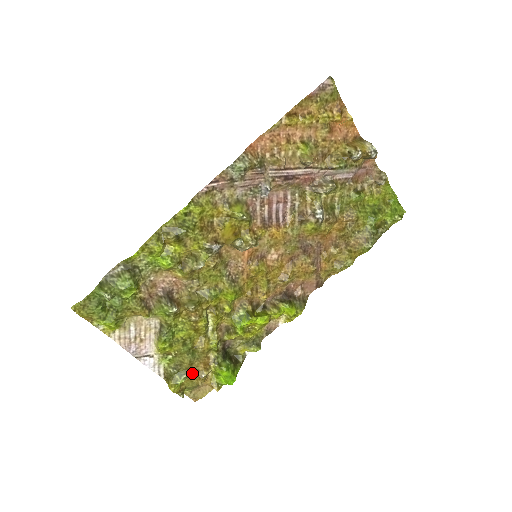
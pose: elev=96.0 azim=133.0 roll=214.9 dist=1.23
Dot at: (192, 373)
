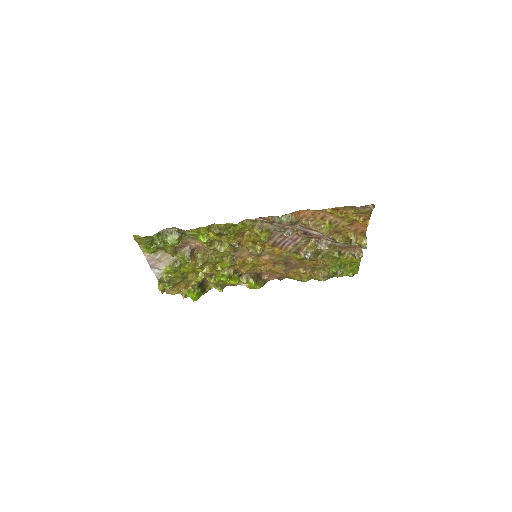
Dot at: (176, 286)
